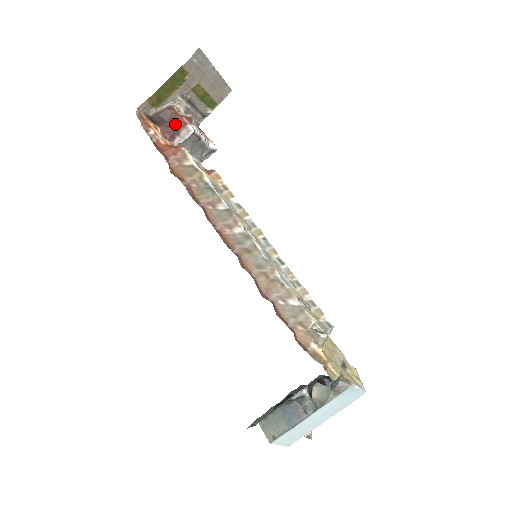
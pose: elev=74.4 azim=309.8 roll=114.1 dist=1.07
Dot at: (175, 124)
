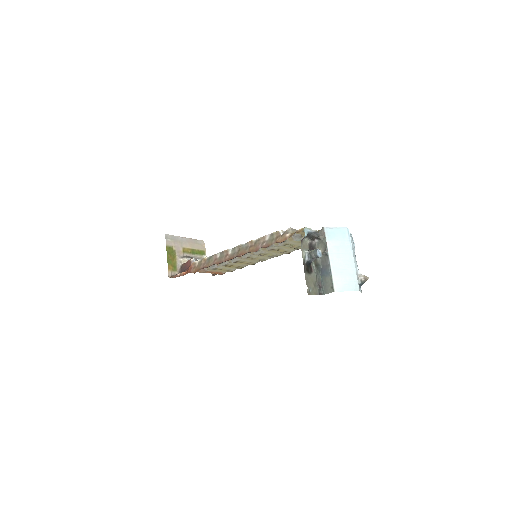
Dot at: (188, 267)
